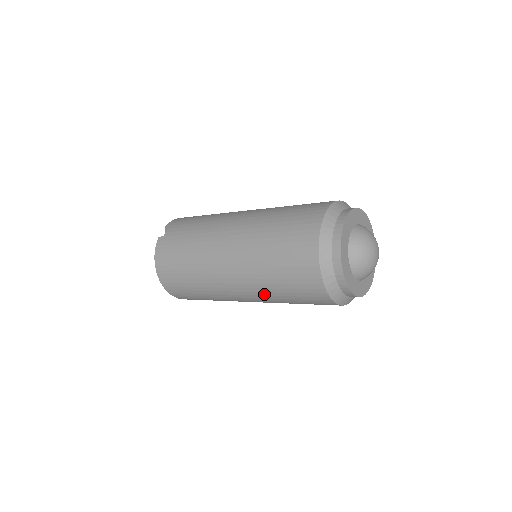
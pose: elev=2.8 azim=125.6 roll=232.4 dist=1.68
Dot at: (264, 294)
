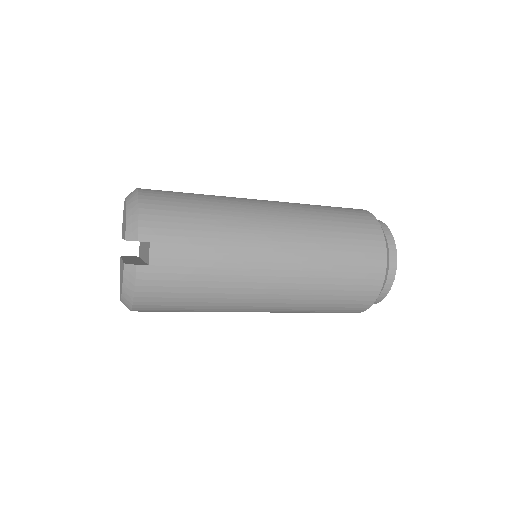
Dot at: occluded
